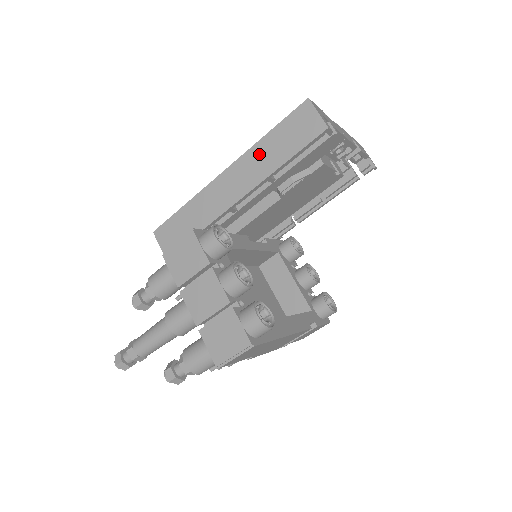
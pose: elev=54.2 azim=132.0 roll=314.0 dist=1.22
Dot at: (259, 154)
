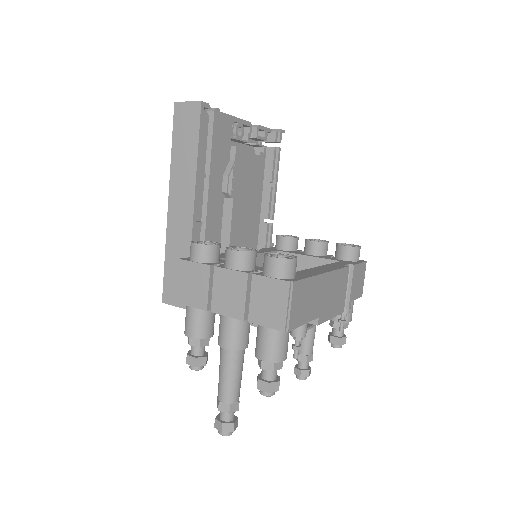
Dot at: (178, 167)
